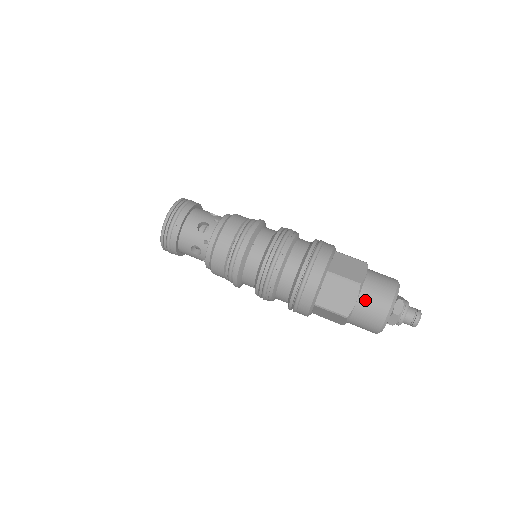
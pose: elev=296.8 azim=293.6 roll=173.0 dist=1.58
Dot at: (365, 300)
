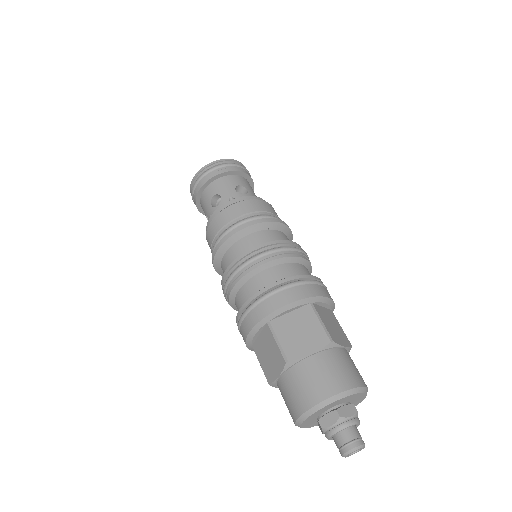
Dot at: (322, 361)
